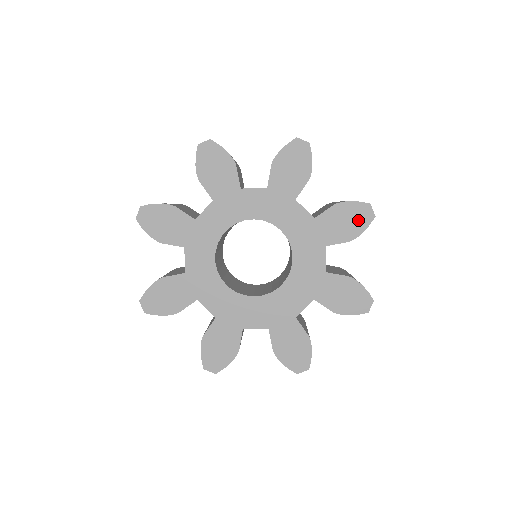
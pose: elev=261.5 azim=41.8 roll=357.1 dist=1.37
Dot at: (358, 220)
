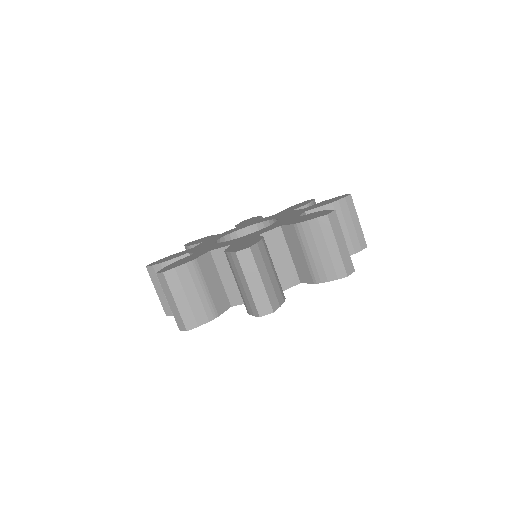
Dot at: occluded
